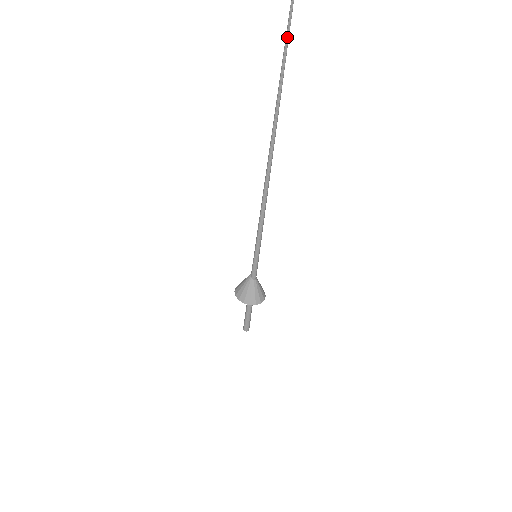
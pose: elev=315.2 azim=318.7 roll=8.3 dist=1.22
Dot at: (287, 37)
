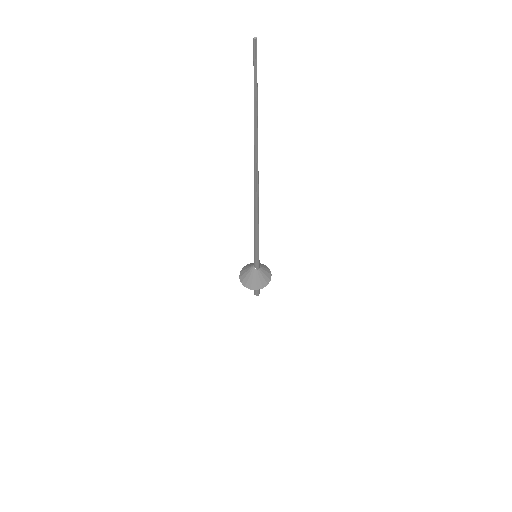
Dot at: (257, 110)
